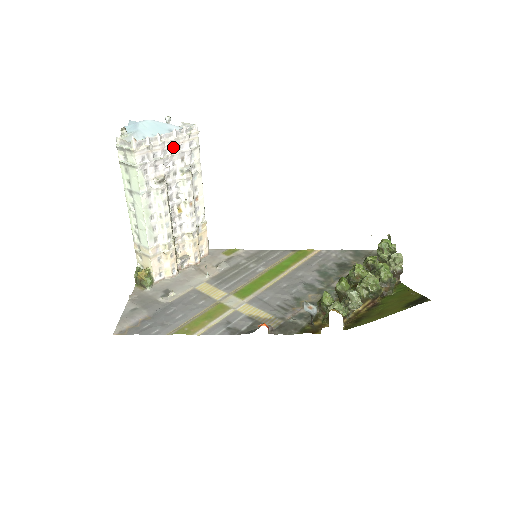
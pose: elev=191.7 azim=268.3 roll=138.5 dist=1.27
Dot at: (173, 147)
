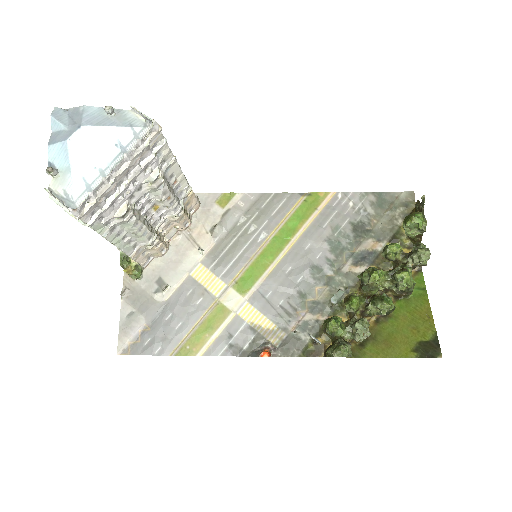
Dot at: (129, 170)
